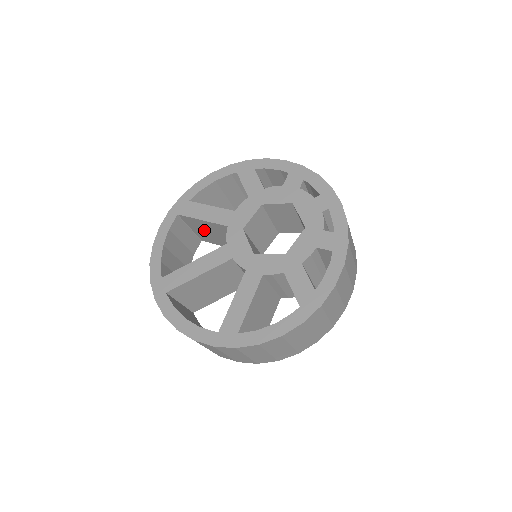
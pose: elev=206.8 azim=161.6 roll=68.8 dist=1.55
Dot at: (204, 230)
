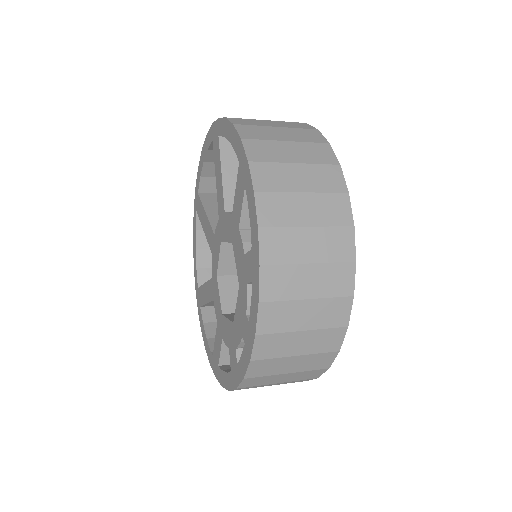
Dot at: occluded
